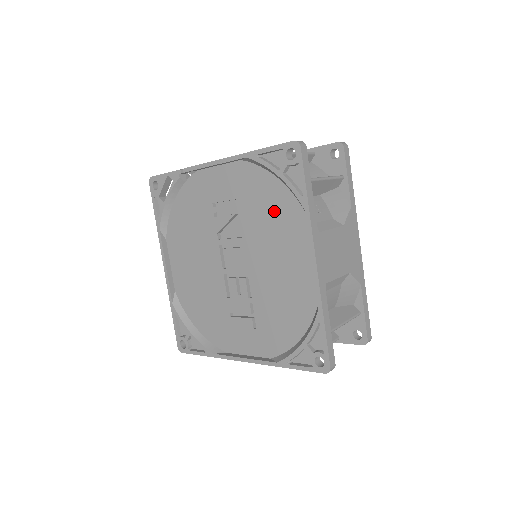
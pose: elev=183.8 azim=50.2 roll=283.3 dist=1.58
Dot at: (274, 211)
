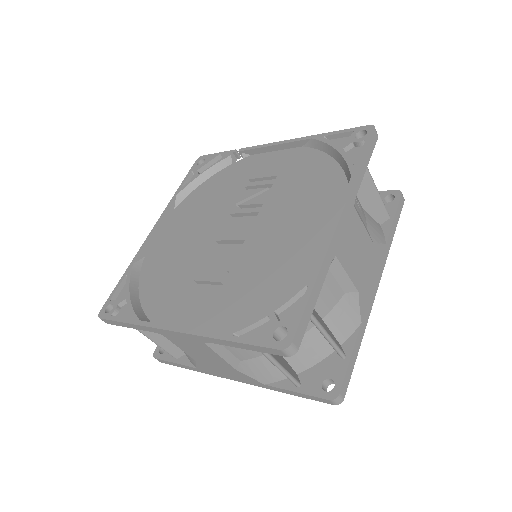
Dot at: (313, 184)
